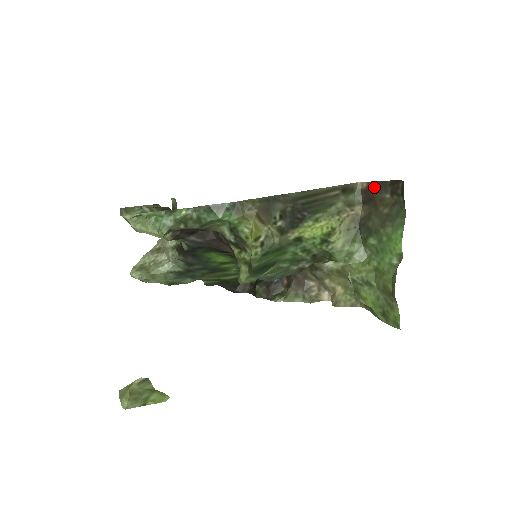
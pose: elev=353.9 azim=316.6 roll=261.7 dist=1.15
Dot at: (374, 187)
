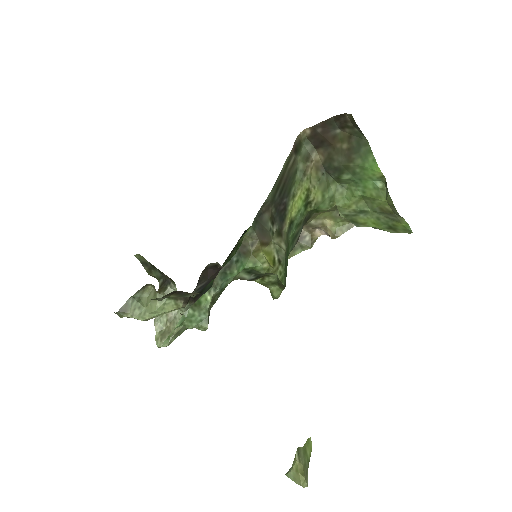
Dot at: (319, 130)
